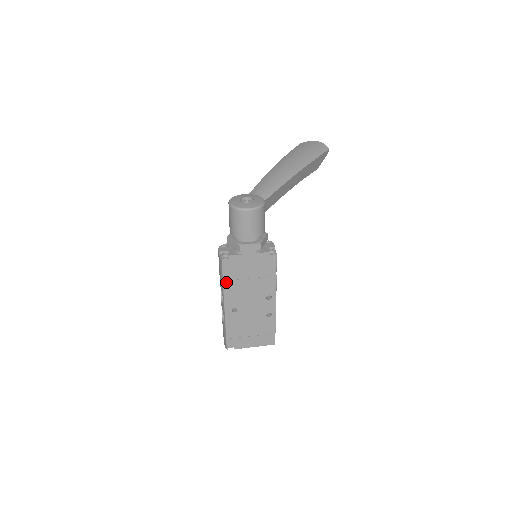
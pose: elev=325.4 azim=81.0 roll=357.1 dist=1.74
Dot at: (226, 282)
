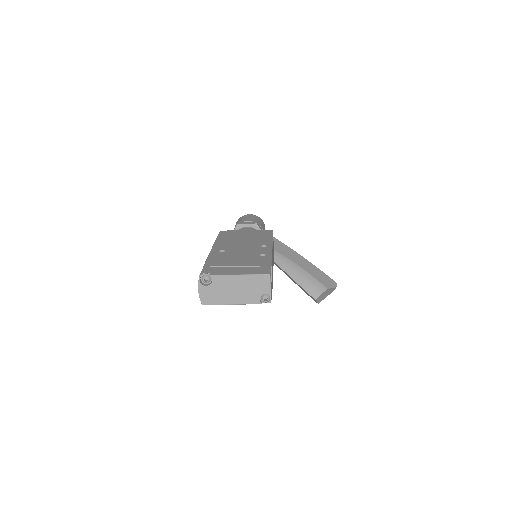
Dot at: (219, 239)
